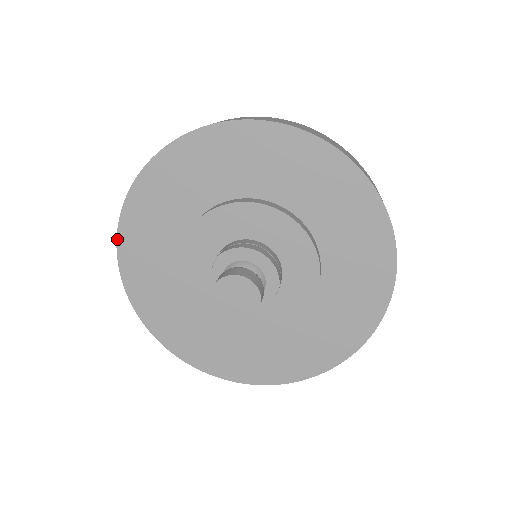
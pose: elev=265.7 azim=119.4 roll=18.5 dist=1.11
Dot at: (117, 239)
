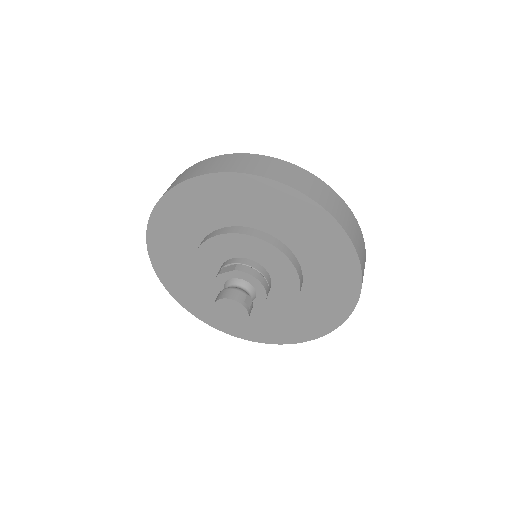
Dot at: (161, 198)
